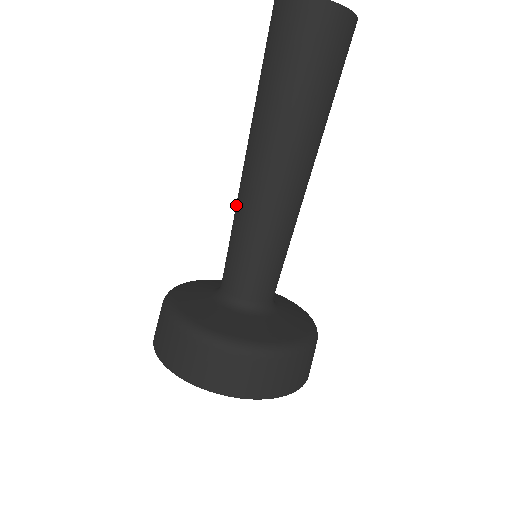
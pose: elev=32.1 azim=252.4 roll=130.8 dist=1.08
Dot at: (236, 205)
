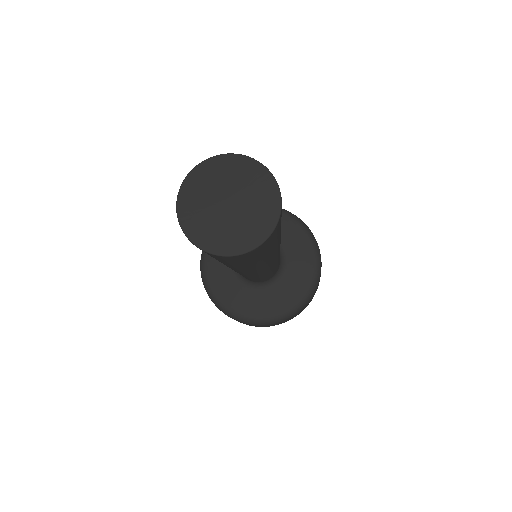
Dot at: occluded
